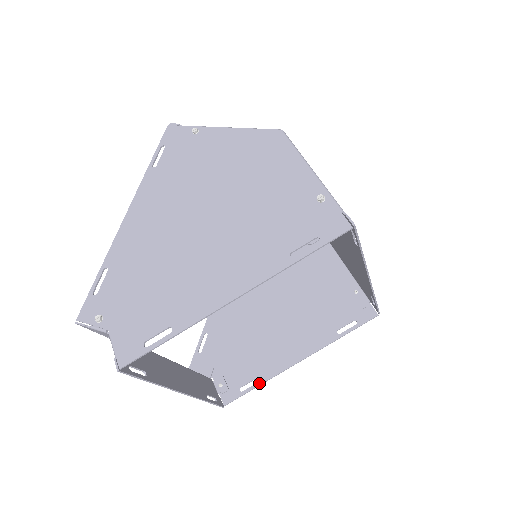
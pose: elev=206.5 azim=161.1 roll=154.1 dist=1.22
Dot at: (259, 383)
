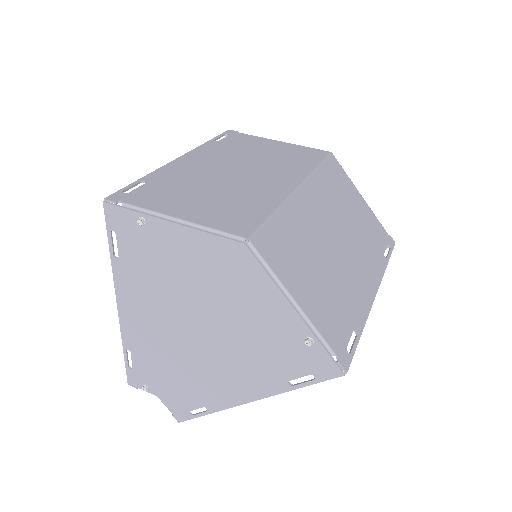
Dot at: occluded
